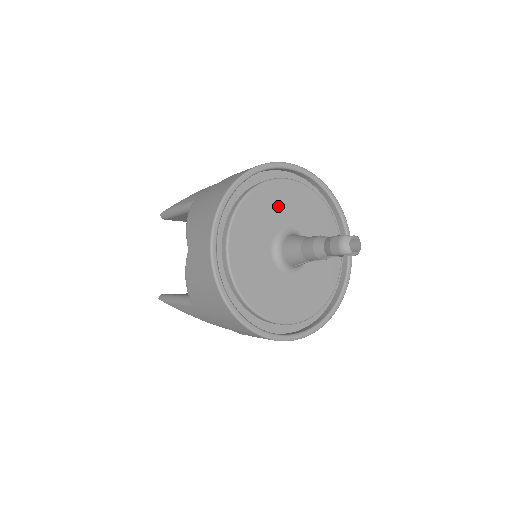
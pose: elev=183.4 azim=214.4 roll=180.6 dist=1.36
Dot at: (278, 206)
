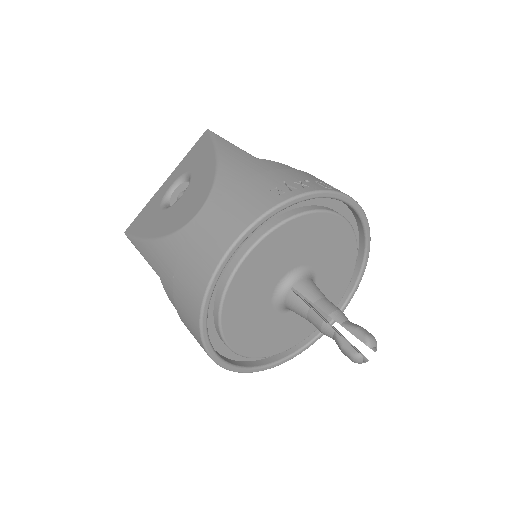
Dot at: (255, 285)
